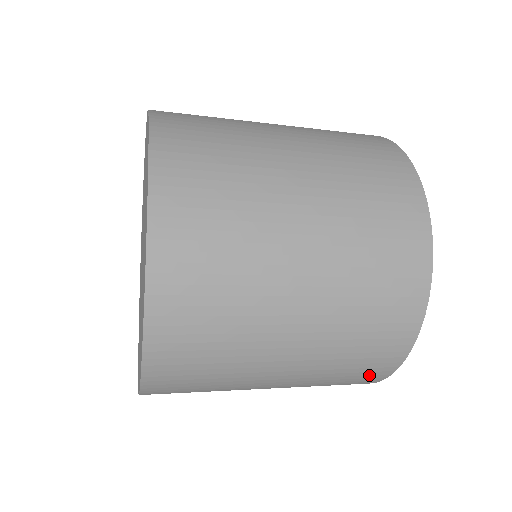
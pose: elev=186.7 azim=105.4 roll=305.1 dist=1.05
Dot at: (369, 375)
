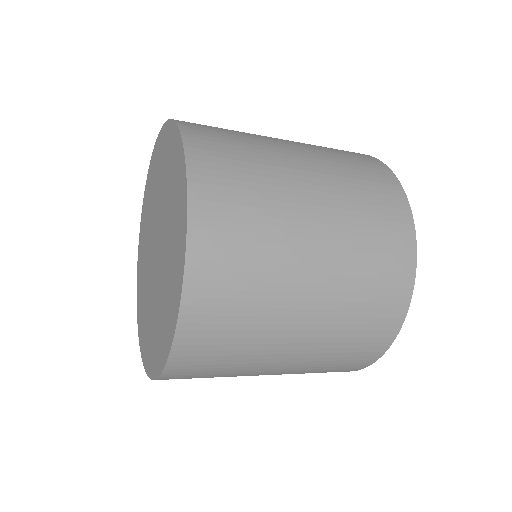
Dot at: (397, 255)
